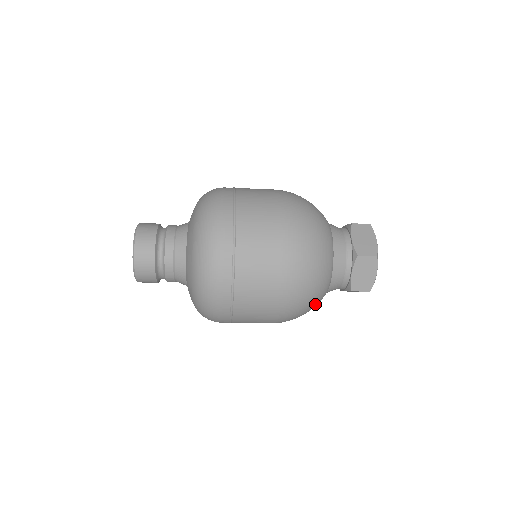
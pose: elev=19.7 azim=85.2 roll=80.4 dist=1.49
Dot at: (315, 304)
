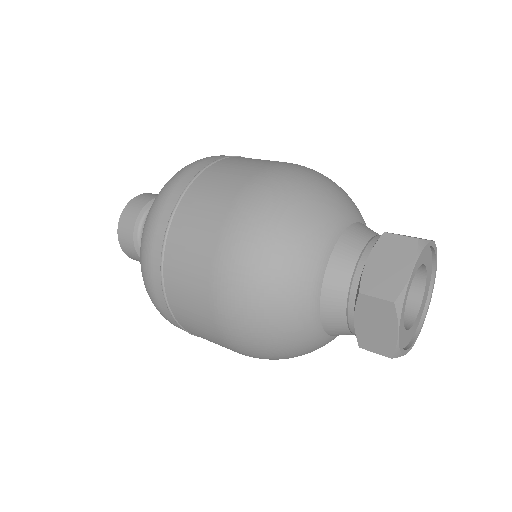
Dot at: (296, 349)
